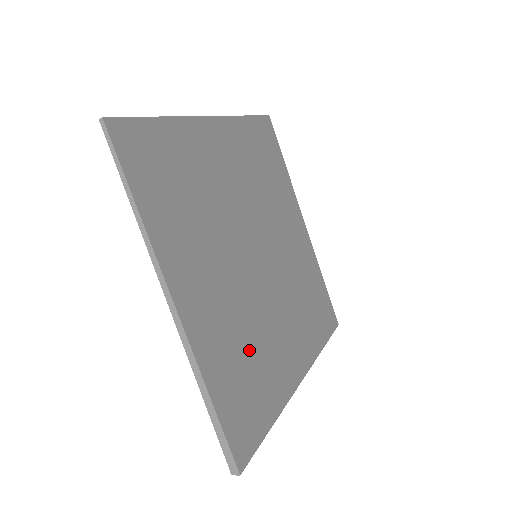
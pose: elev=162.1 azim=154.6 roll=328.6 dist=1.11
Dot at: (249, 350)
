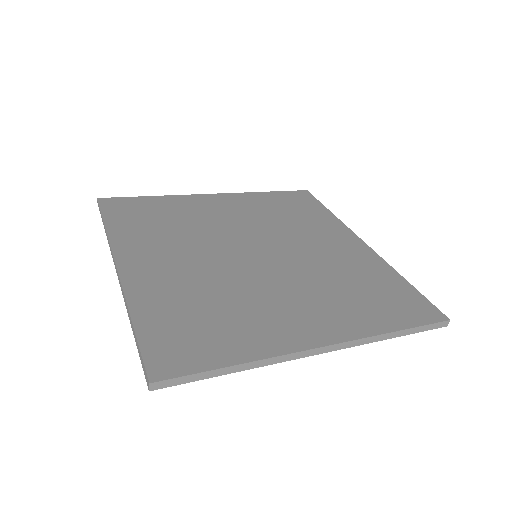
Dot at: (212, 304)
